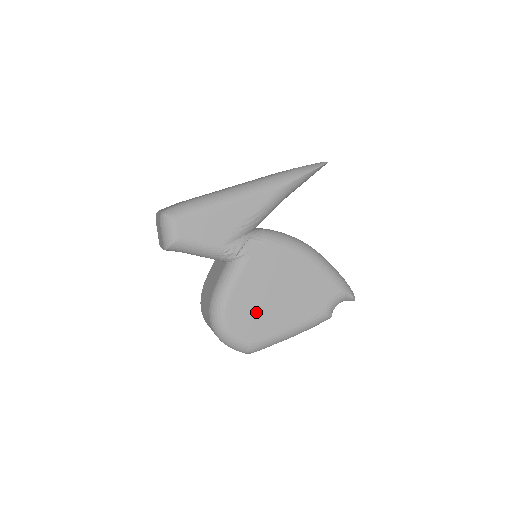
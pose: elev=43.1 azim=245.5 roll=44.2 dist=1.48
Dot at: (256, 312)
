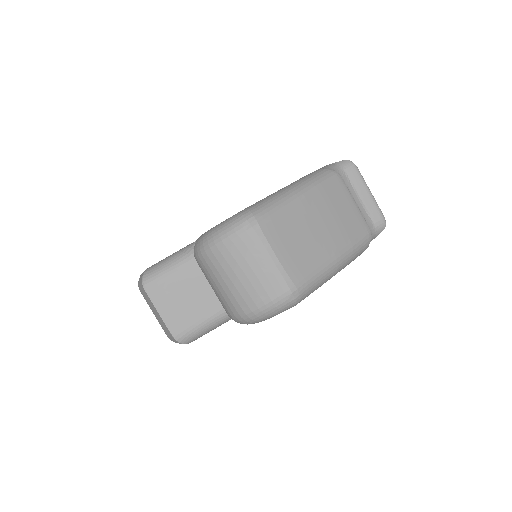
Dot at: occluded
